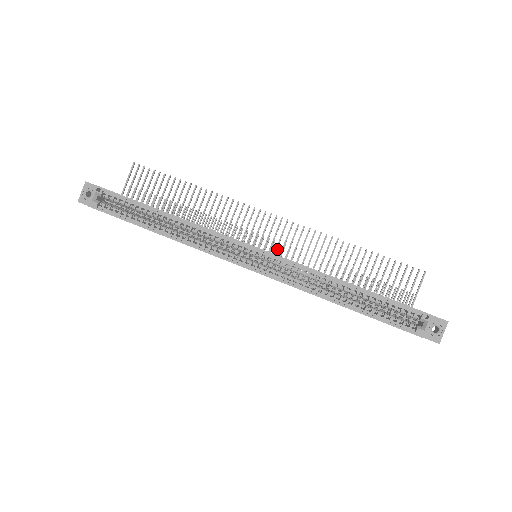
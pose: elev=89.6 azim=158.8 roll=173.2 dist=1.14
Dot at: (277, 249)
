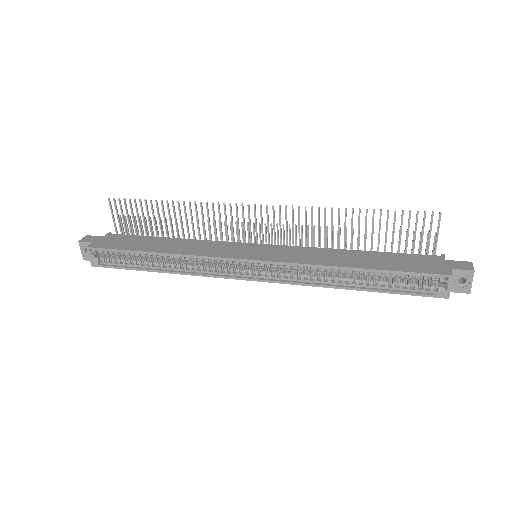
Dot at: (277, 231)
